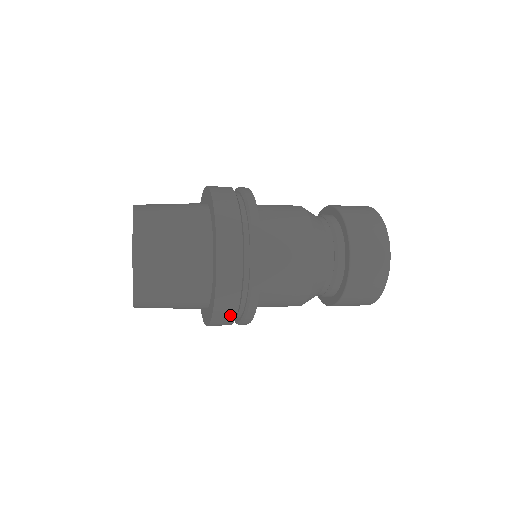
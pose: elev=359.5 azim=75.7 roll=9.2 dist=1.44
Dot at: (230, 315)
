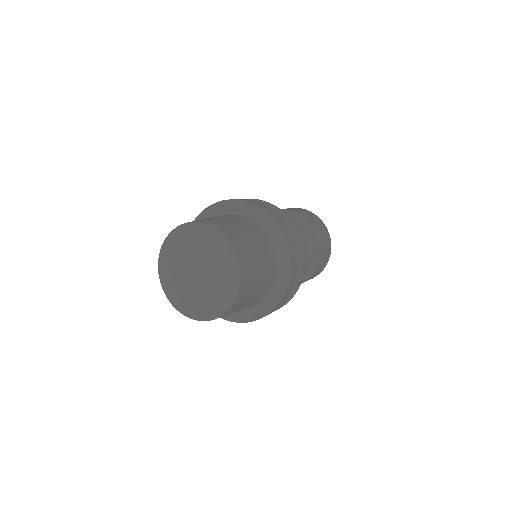
Dot at: occluded
